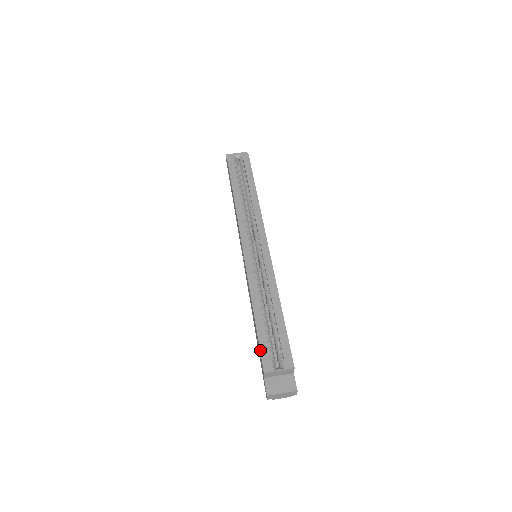
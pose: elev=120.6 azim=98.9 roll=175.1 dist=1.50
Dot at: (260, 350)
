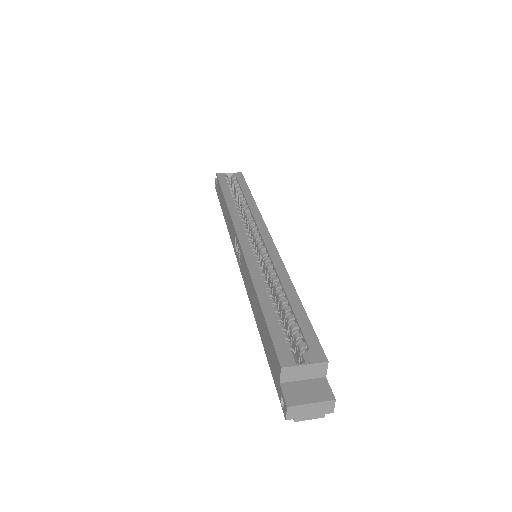
Dot at: (272, 340)
